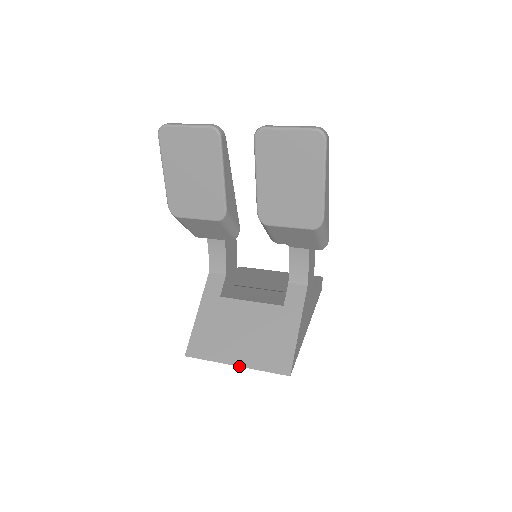
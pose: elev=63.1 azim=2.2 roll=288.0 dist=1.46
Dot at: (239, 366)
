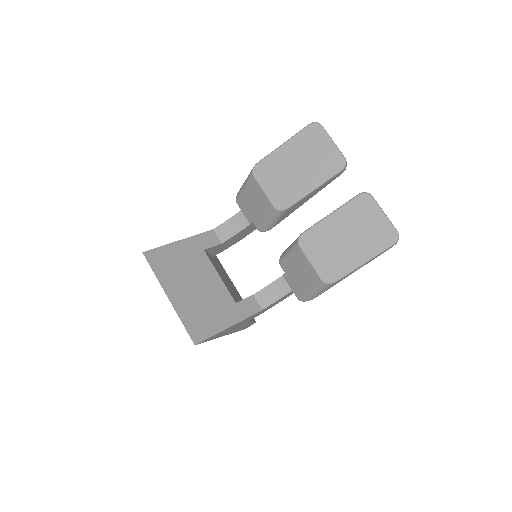
Dot at: (170, 301)
